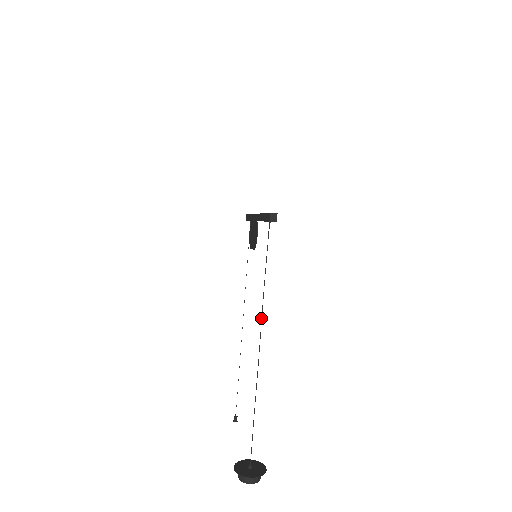
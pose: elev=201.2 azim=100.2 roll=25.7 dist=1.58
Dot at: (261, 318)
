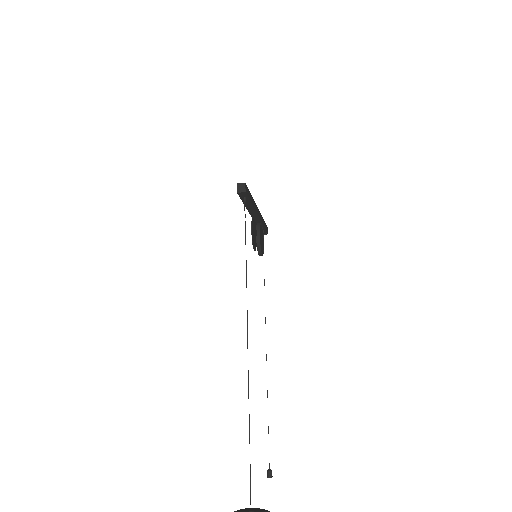
Dot at: occluded
